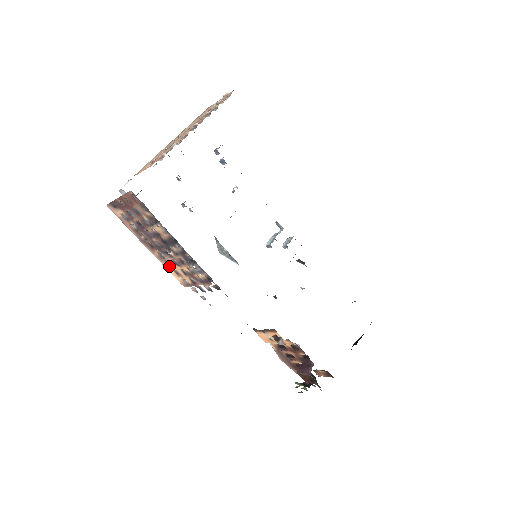
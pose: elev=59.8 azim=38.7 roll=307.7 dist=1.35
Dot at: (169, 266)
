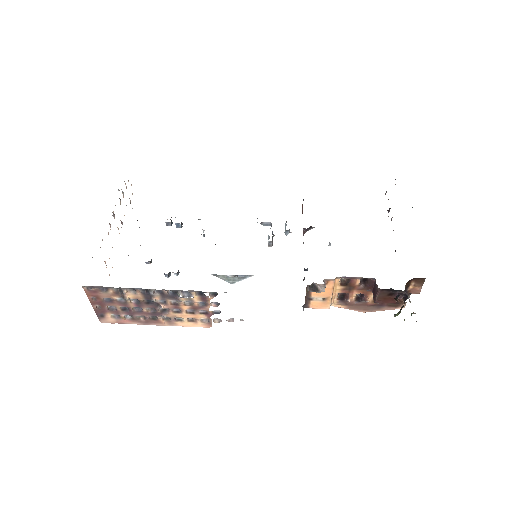
Dot at: (181, 322)
